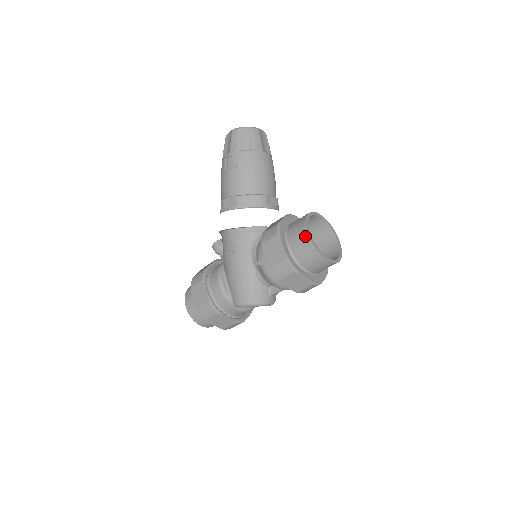
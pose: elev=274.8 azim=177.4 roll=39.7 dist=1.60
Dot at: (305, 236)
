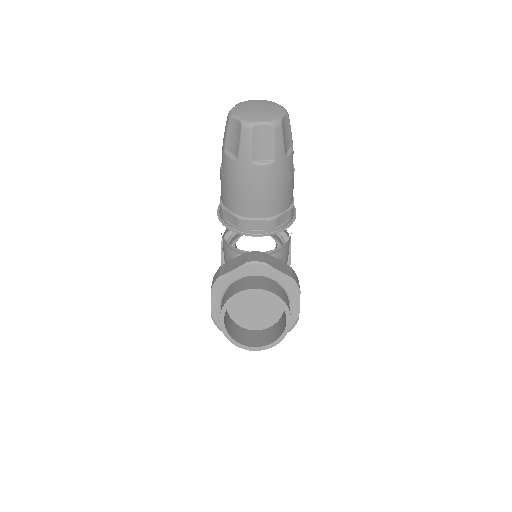
Dot at: (220, 317)
